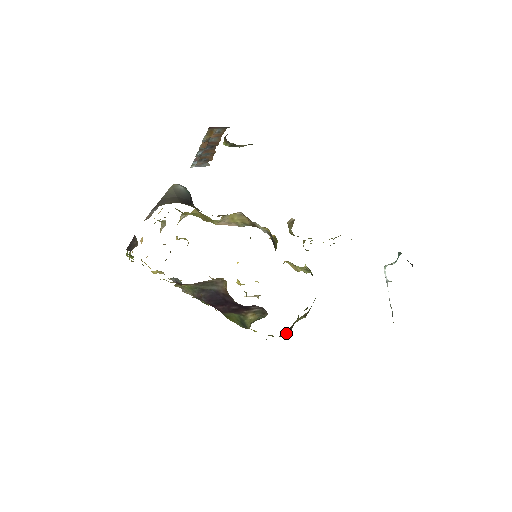
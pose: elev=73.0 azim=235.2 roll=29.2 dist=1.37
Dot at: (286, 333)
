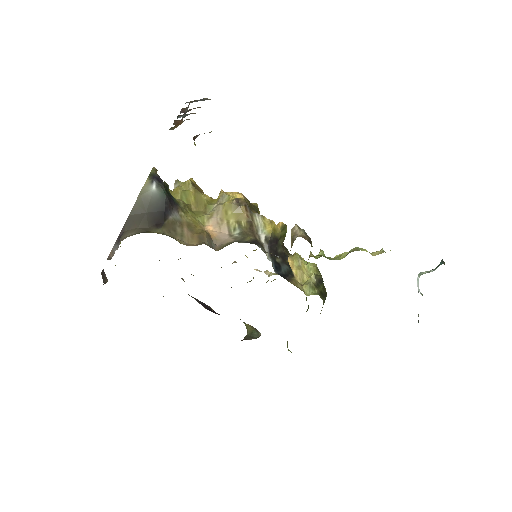
Dot at: occluded
